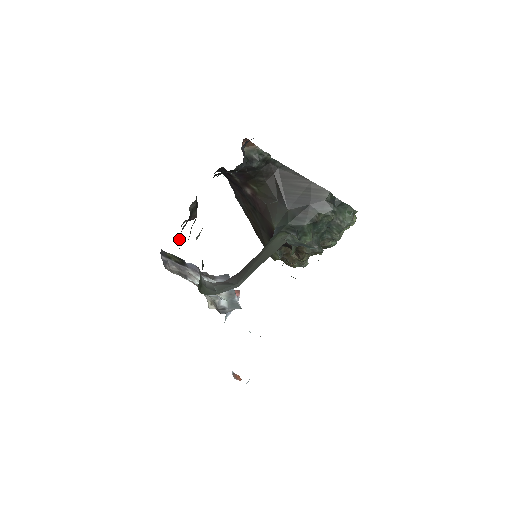
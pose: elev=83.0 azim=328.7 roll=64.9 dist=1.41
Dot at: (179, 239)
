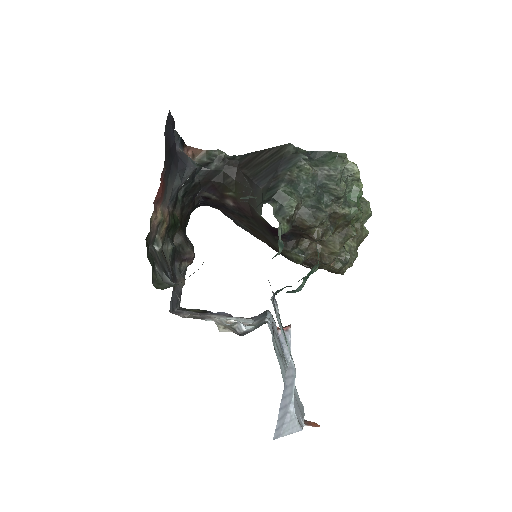
Dot at: (180, 280)
